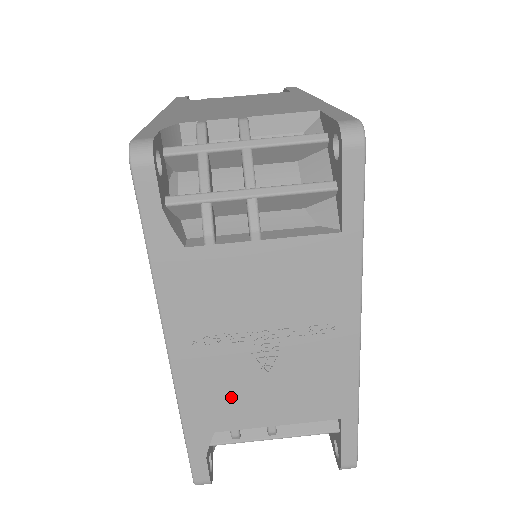
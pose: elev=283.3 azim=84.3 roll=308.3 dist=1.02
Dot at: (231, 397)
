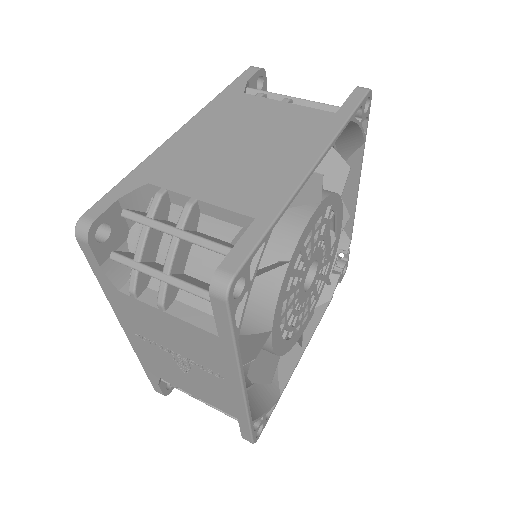
Dot at: (166, 370)
